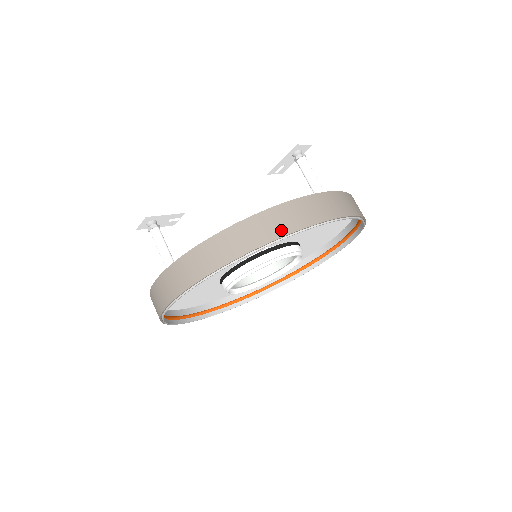
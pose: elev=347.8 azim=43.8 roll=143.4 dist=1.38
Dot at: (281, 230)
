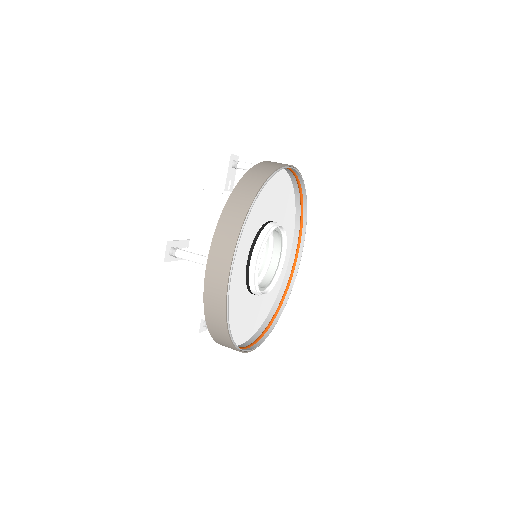
Dot at: (264, 175)
